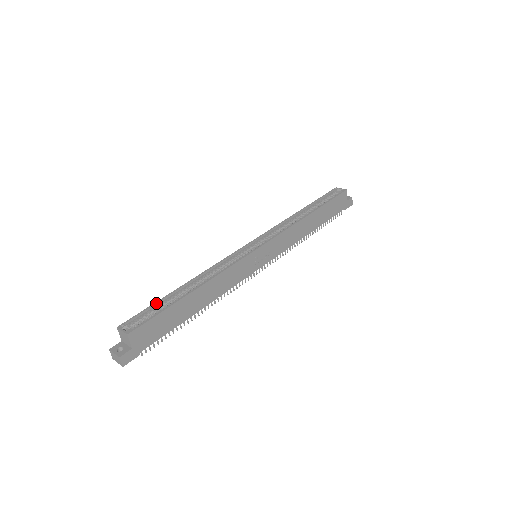
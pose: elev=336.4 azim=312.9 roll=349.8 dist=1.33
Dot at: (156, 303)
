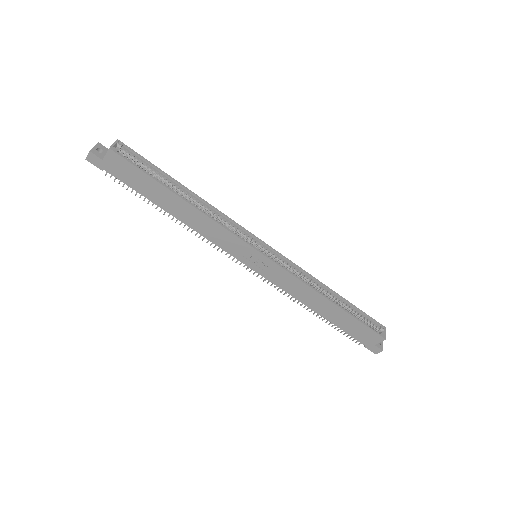
Dot at: (157, 168)
